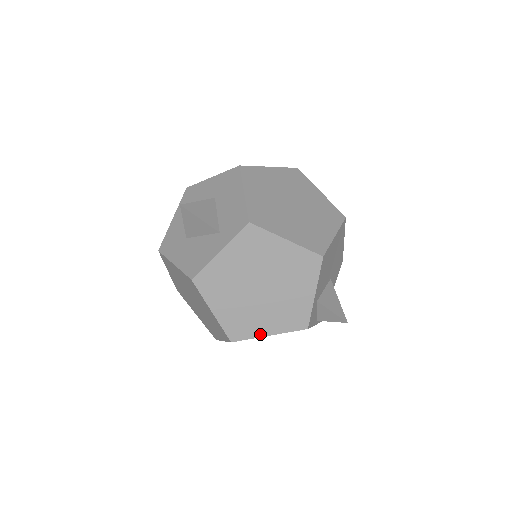
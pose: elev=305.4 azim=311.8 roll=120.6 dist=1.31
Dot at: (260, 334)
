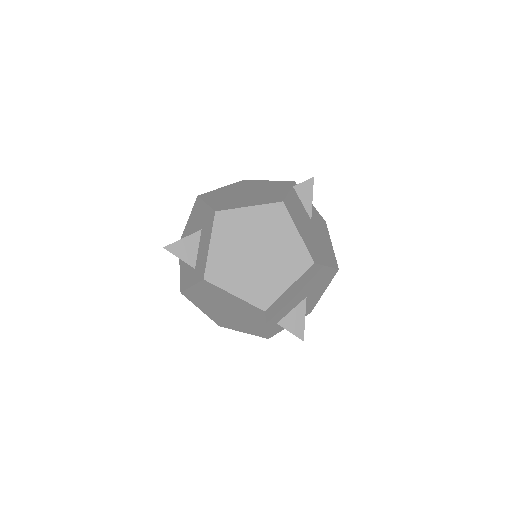
Dot at: (236, 329)
